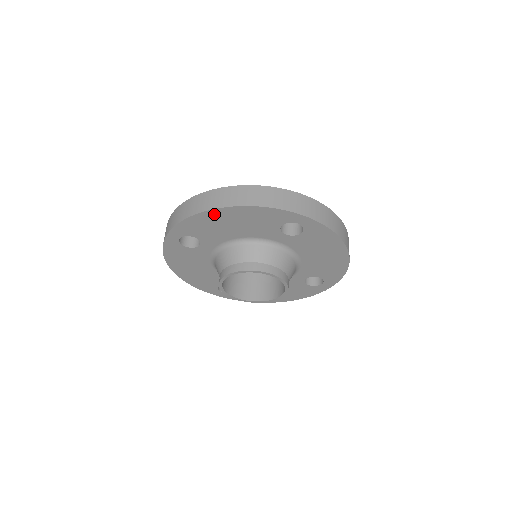
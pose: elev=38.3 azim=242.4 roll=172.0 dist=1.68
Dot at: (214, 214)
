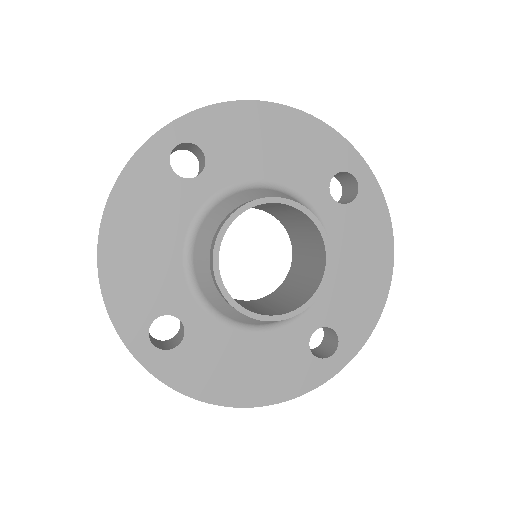
Dot at: (261, 112)
